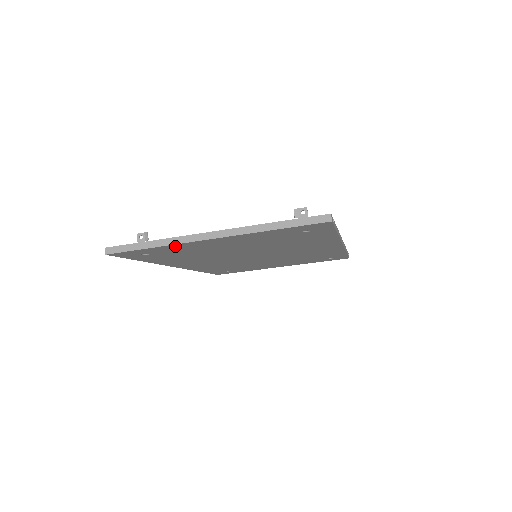
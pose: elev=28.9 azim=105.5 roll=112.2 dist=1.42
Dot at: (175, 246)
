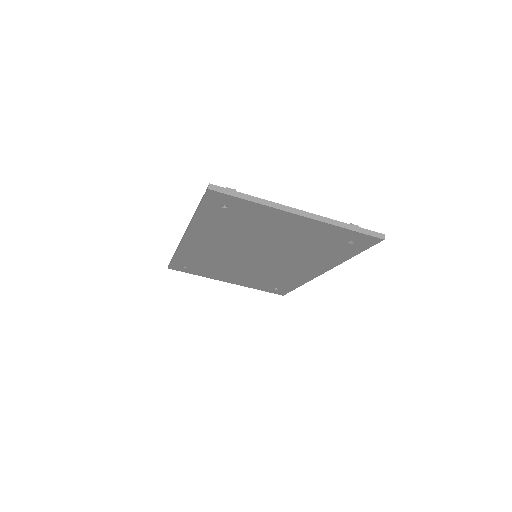
Dot at: (265, 209)
